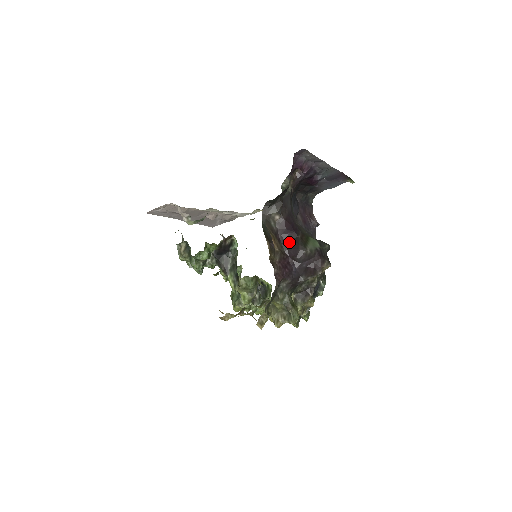
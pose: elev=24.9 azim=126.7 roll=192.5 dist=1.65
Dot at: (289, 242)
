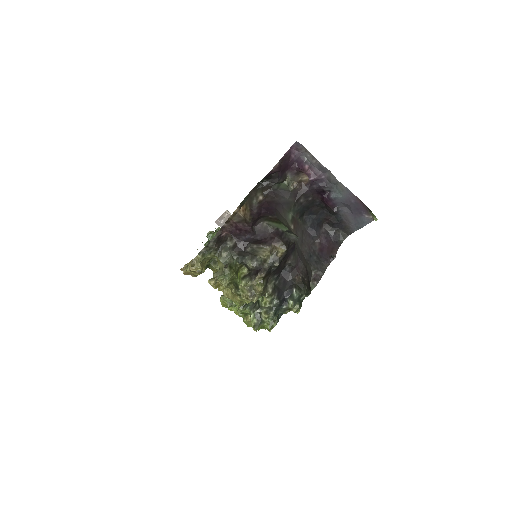
Dot at: (258, 217)
